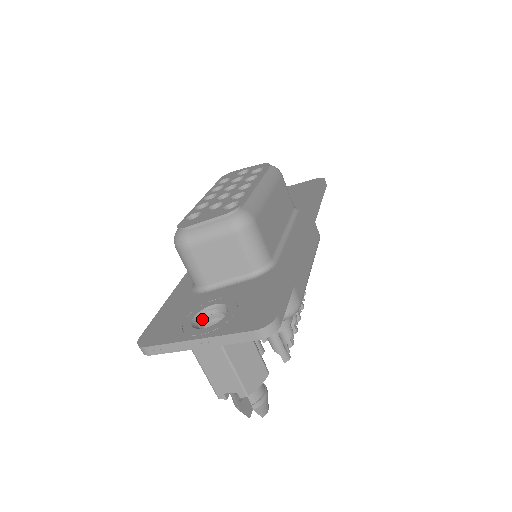
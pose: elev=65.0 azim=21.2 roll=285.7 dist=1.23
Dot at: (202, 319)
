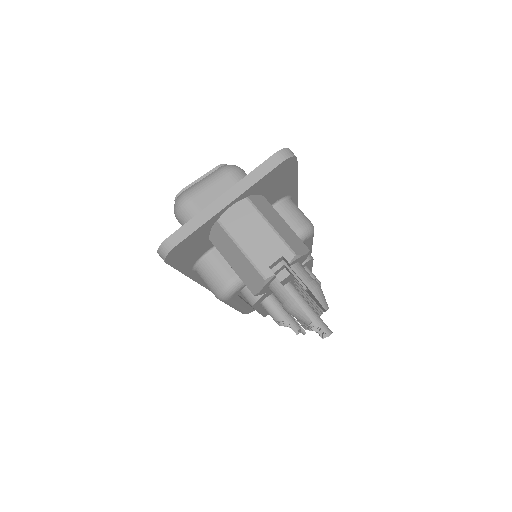
Dot at: occluded
